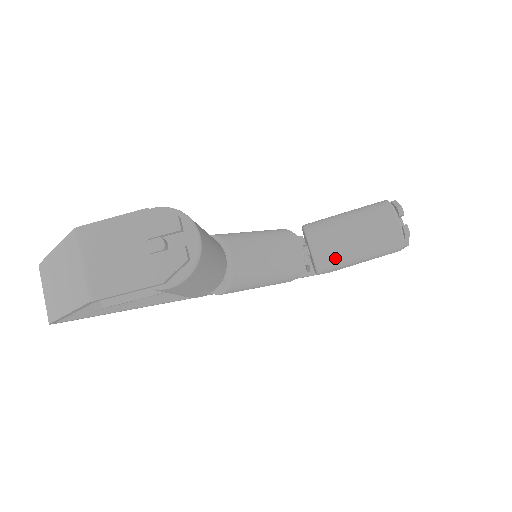
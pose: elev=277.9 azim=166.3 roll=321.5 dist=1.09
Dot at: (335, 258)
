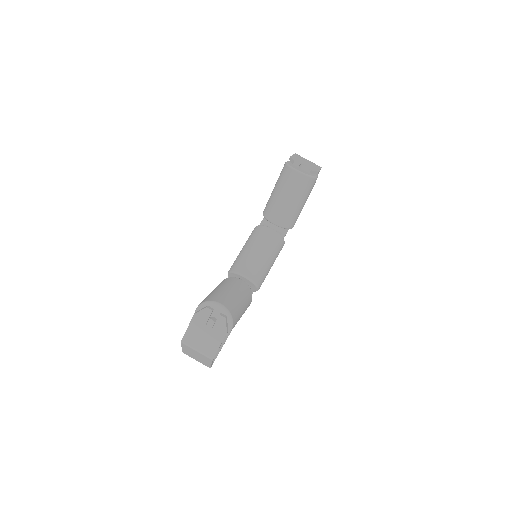
Dot at: (291, 217)
